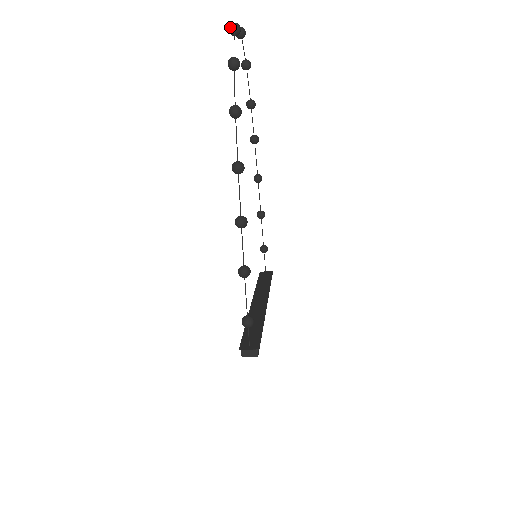
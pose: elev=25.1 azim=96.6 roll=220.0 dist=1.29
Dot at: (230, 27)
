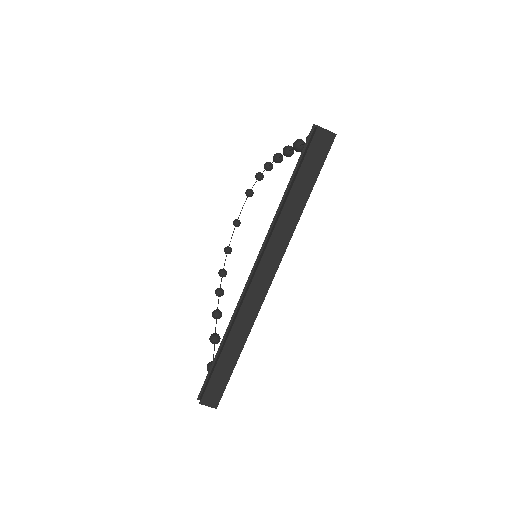
Dot at: (248, 189)
